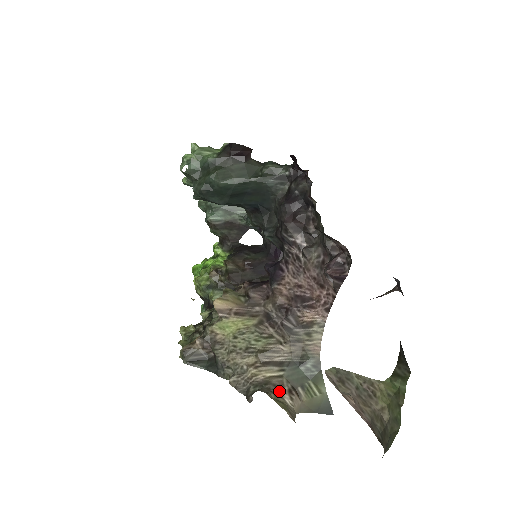
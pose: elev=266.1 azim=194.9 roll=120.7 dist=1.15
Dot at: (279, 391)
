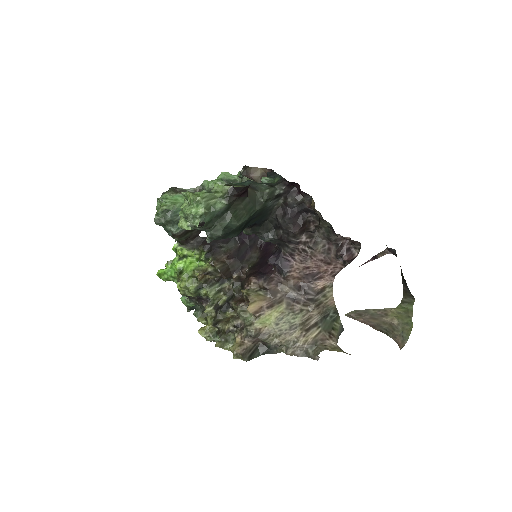
Dot at: (327, 342)
